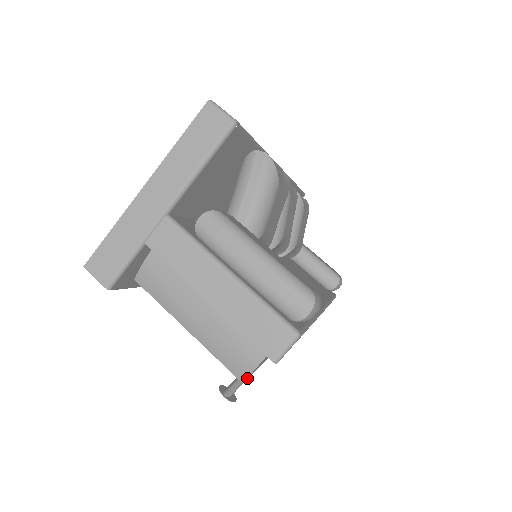
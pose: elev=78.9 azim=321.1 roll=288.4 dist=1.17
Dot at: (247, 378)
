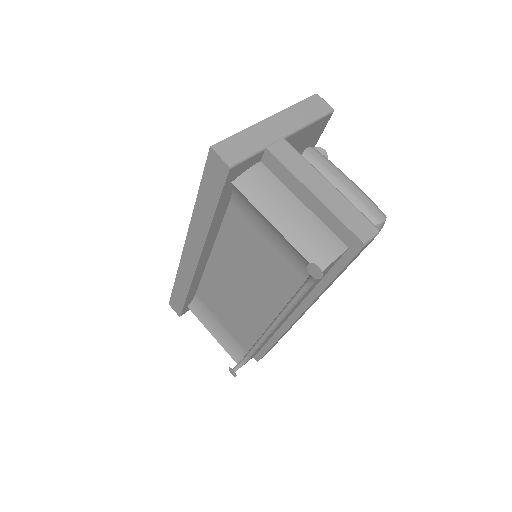
Dot at: (326, 268)
